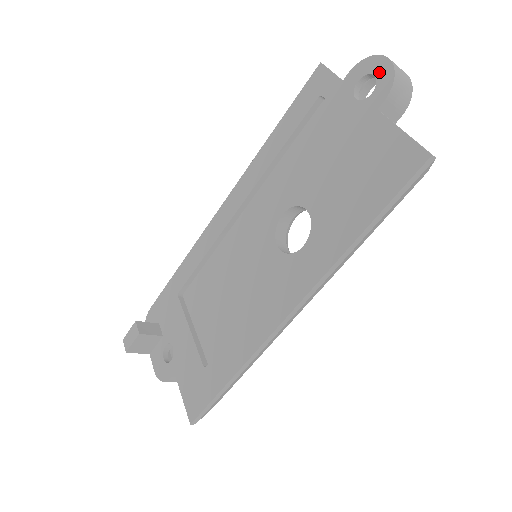
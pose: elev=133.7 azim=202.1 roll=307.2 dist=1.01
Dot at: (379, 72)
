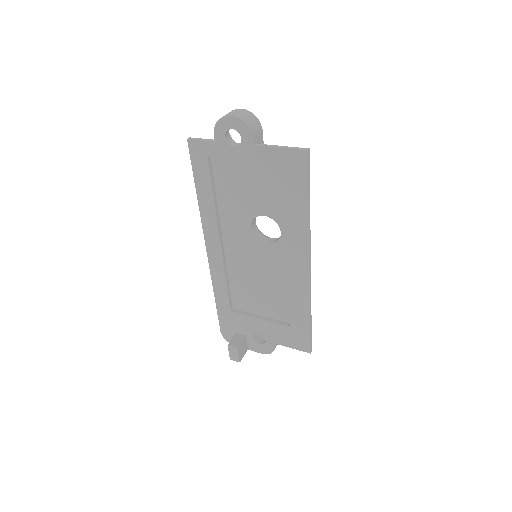
Dot at: (234, 126)
